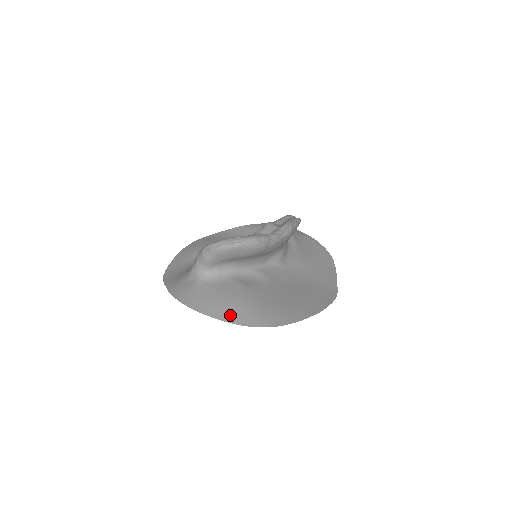
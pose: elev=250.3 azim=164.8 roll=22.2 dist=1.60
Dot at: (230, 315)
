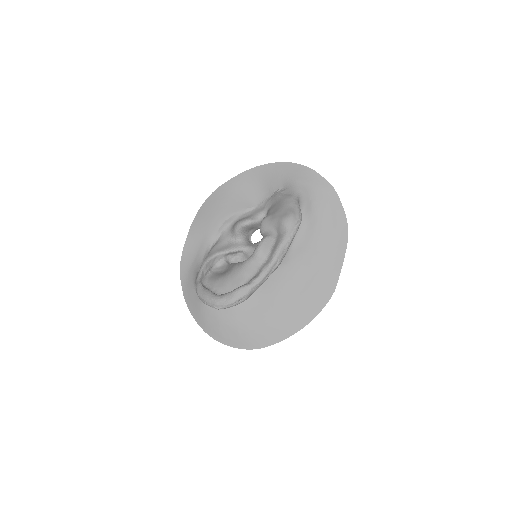
Dot at: (226, 339)
